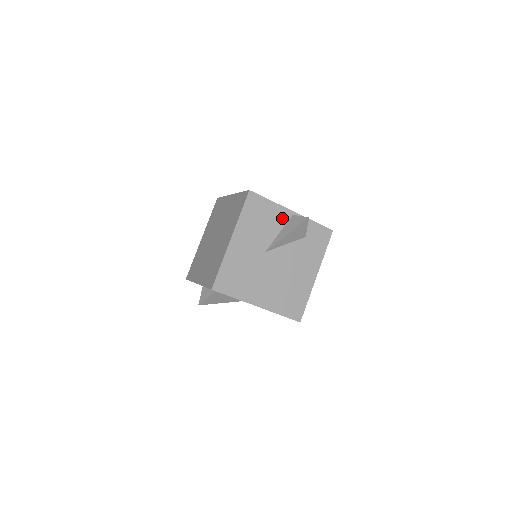
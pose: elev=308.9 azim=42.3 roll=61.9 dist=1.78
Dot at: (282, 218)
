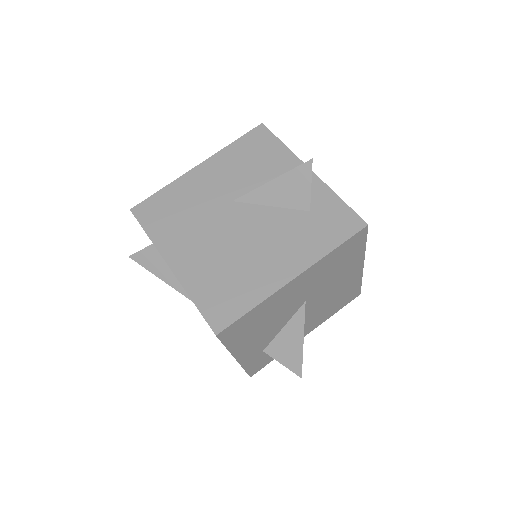
Dot at: (287, 171)
